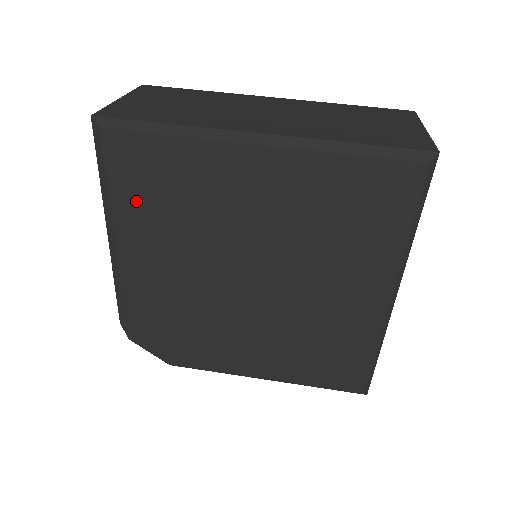
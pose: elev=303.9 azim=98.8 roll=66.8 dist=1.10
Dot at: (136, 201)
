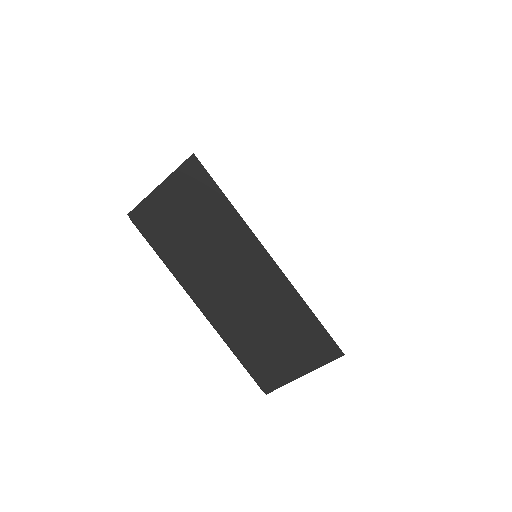
Dot at: occluded
